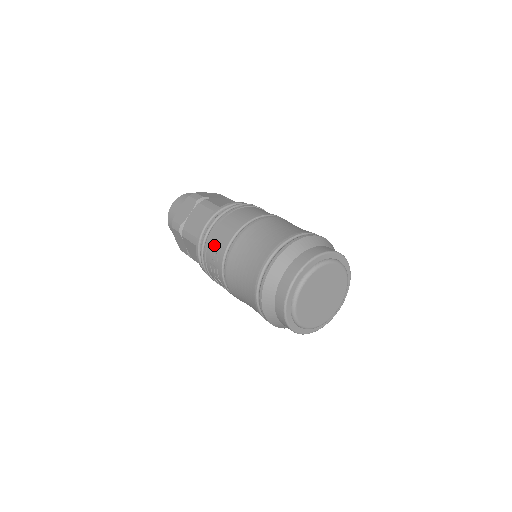
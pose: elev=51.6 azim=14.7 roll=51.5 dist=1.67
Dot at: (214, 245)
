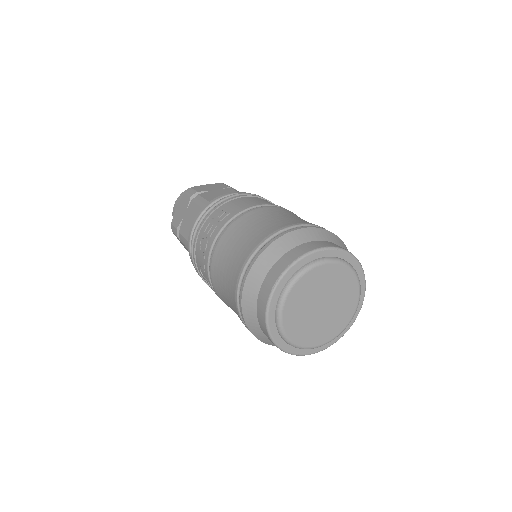
Dot at: (231, 206)
